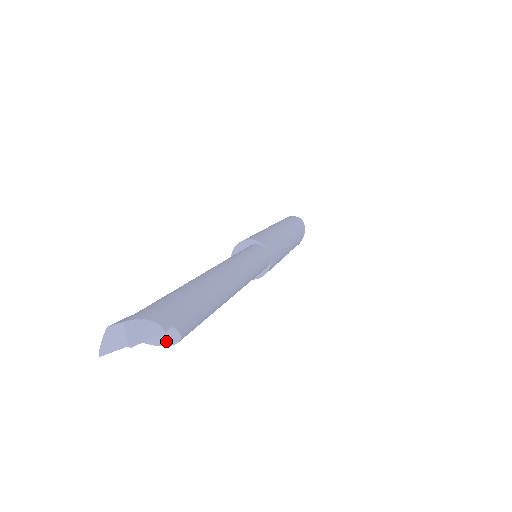
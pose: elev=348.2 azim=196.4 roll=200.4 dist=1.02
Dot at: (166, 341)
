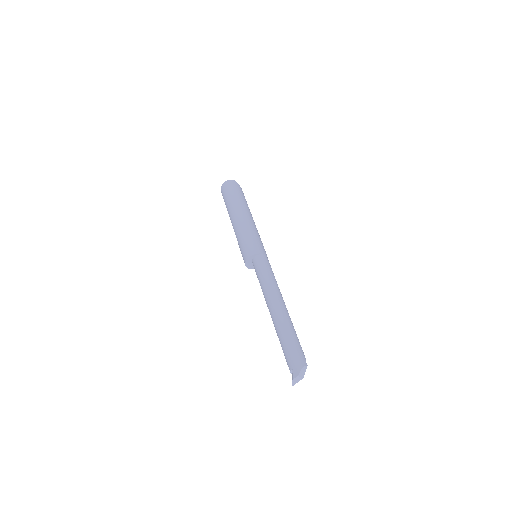
Dot at: occluded
